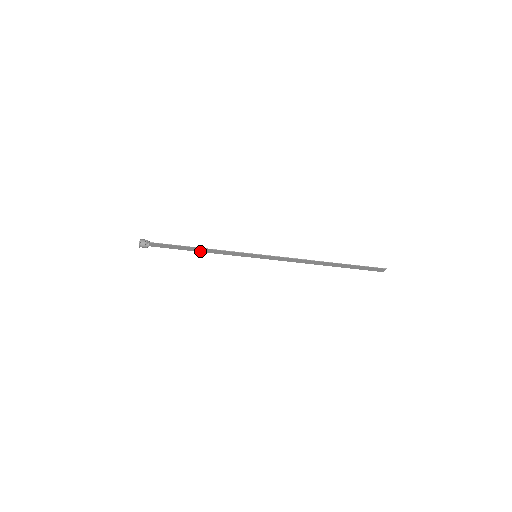
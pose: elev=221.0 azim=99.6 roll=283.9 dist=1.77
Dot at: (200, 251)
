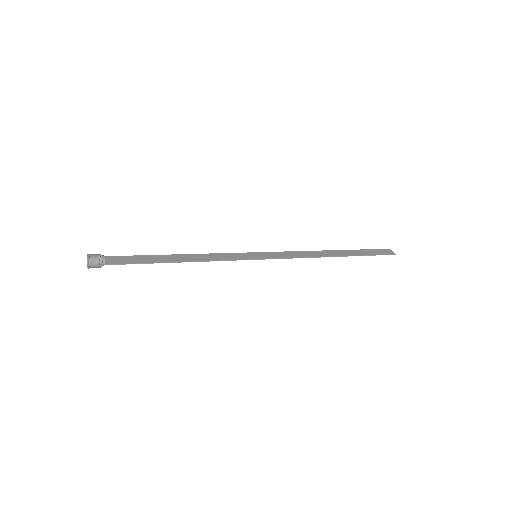
Dot at: (181, 255)
